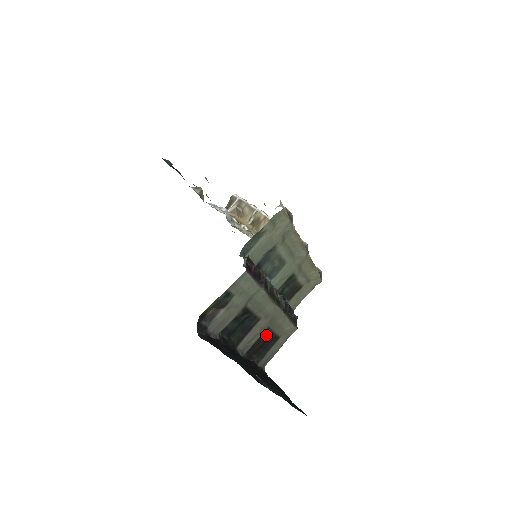
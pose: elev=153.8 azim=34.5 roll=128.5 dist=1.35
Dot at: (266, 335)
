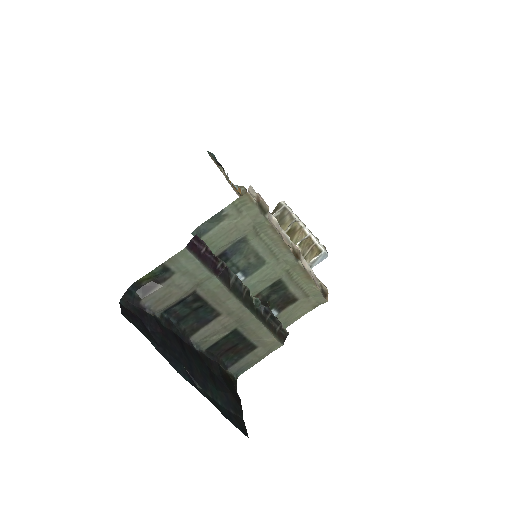
Dot at: (235, 338)
